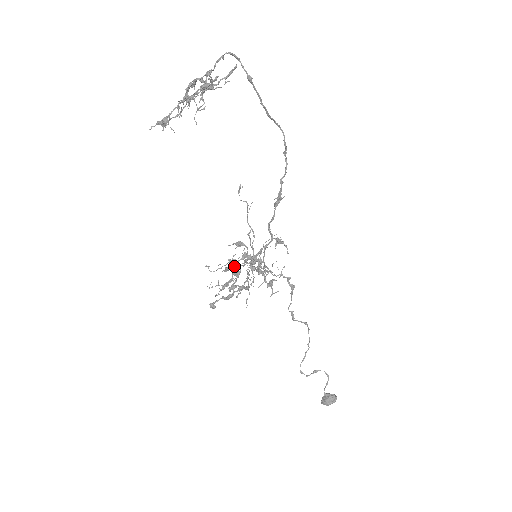
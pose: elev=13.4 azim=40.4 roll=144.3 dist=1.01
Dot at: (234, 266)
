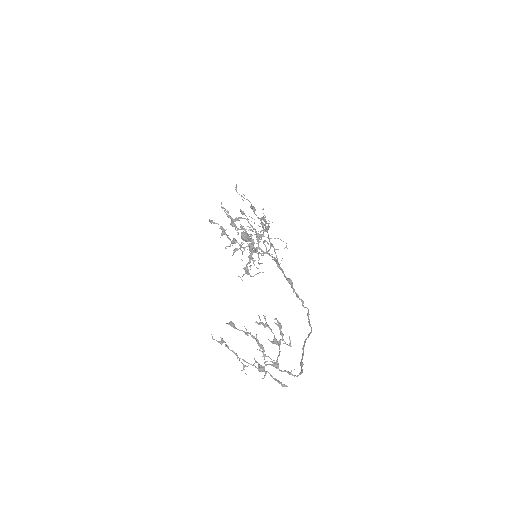
Dot at: (247, 220)
